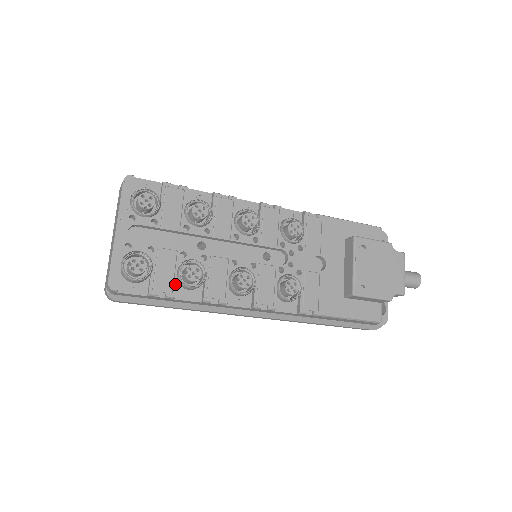
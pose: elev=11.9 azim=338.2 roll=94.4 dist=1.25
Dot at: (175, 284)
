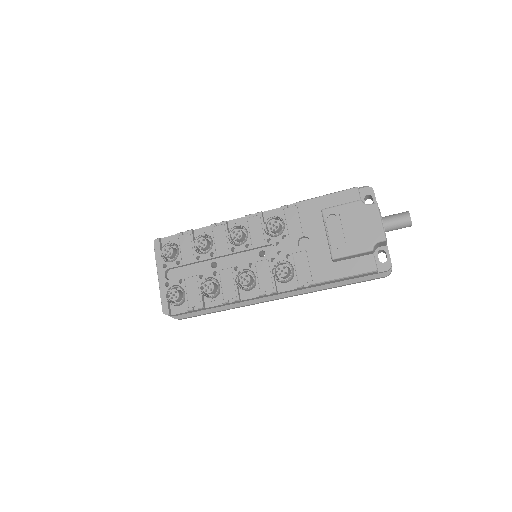
Dot at: (201, 298)
